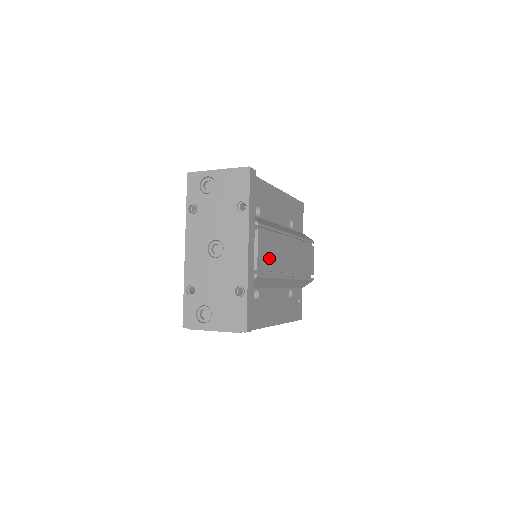
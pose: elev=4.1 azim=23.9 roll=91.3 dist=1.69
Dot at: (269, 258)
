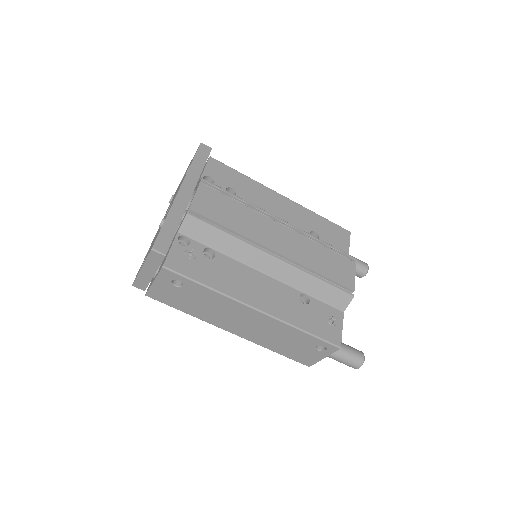
Dot at: (221, 214)
